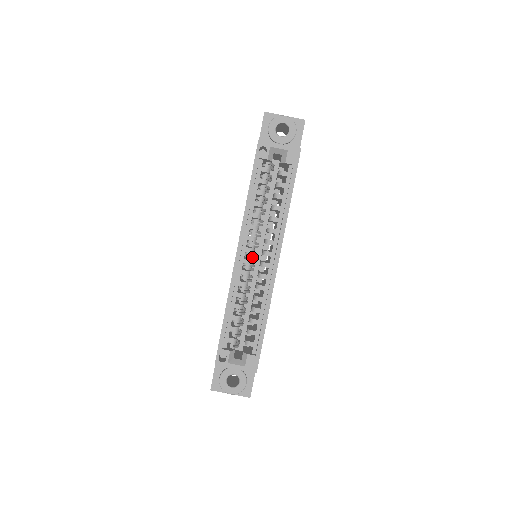
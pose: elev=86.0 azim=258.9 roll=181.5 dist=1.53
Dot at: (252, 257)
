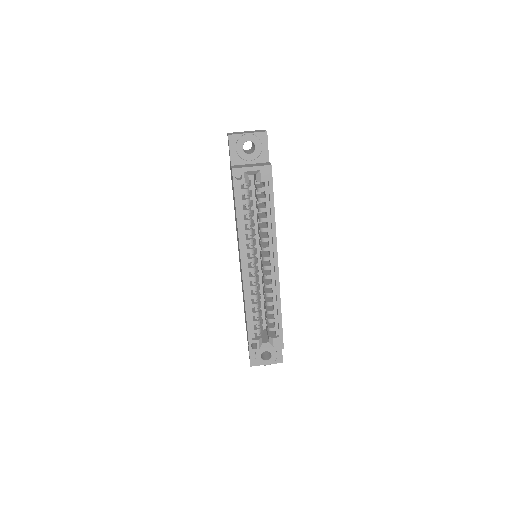
Dot at: (255, 264)
